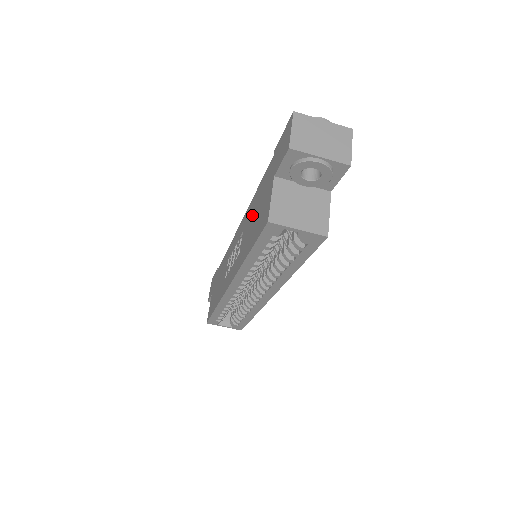
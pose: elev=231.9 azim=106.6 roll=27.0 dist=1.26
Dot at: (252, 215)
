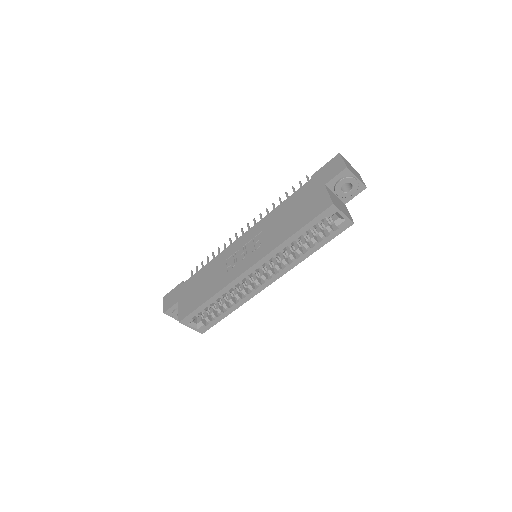
Dot at: (284, 215)
